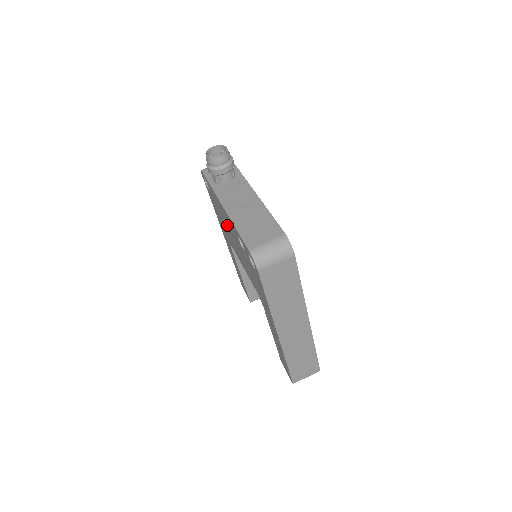
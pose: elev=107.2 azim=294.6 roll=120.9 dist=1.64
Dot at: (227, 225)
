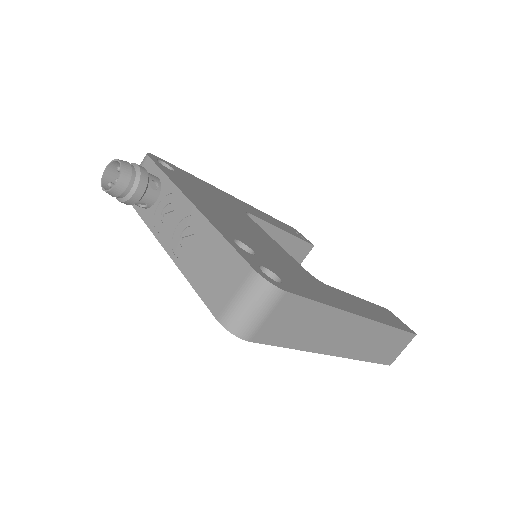
Dot at: occluded
